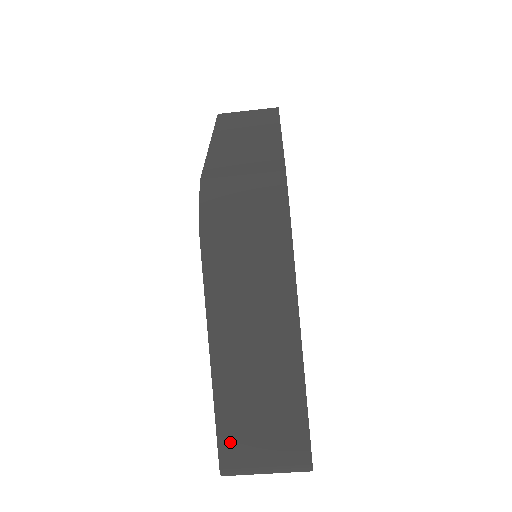
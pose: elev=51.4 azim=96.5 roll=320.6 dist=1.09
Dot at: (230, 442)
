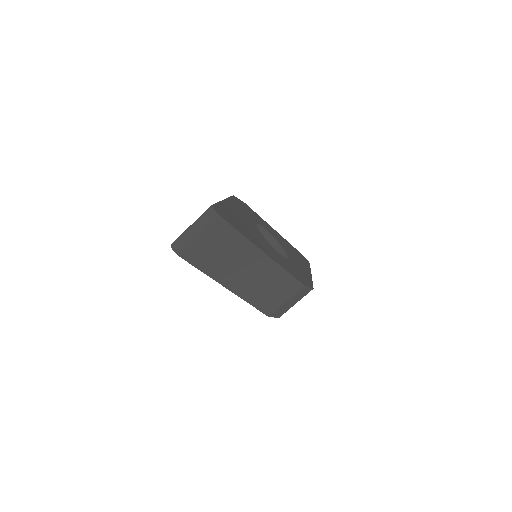
Dot at: occluded
